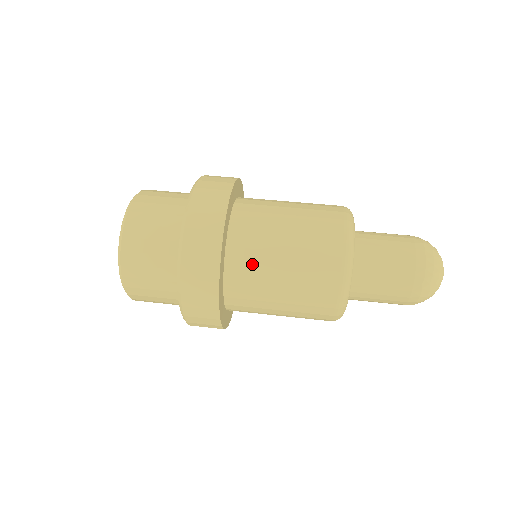
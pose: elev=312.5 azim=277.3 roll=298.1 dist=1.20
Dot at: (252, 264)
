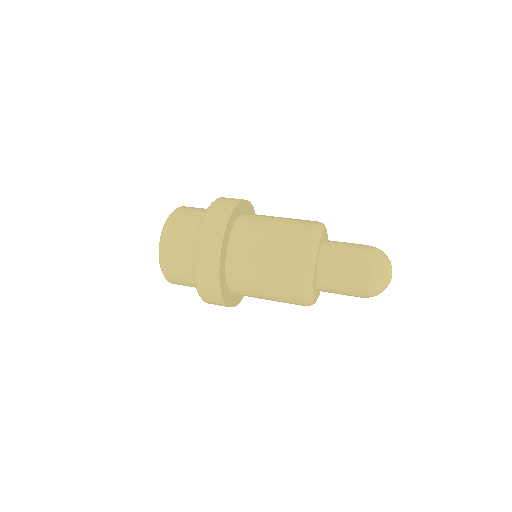
Dot at: (244, 286)
